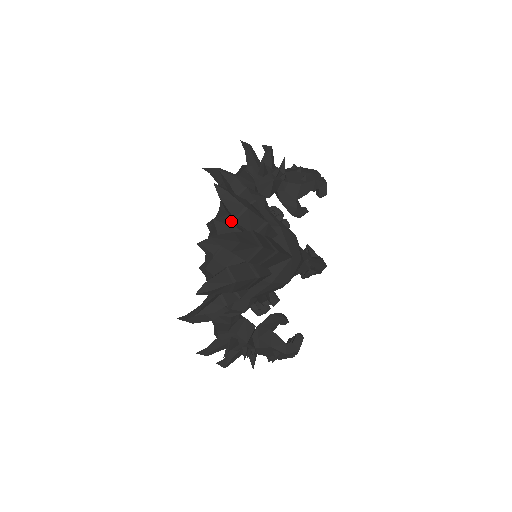
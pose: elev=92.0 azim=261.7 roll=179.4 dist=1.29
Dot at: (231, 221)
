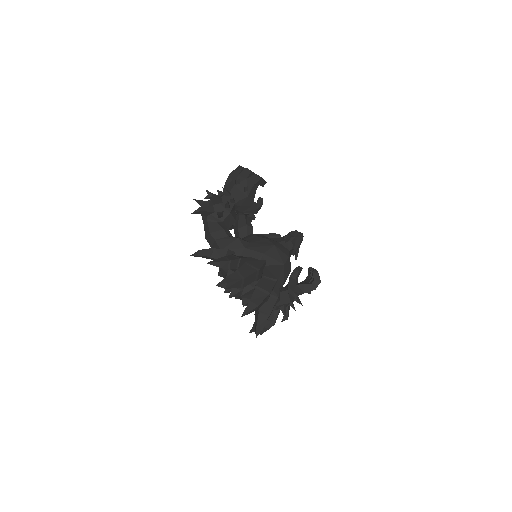
Dot at: occluded
